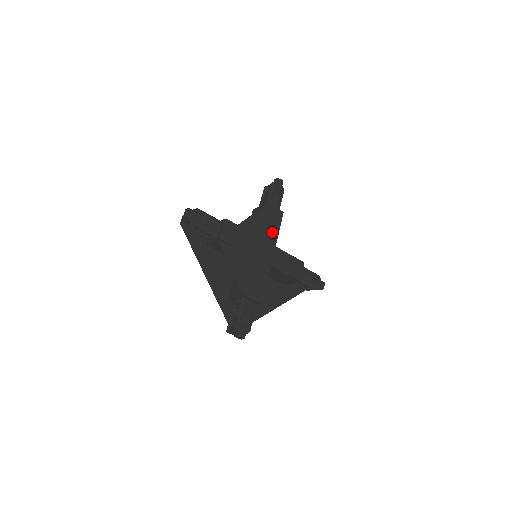
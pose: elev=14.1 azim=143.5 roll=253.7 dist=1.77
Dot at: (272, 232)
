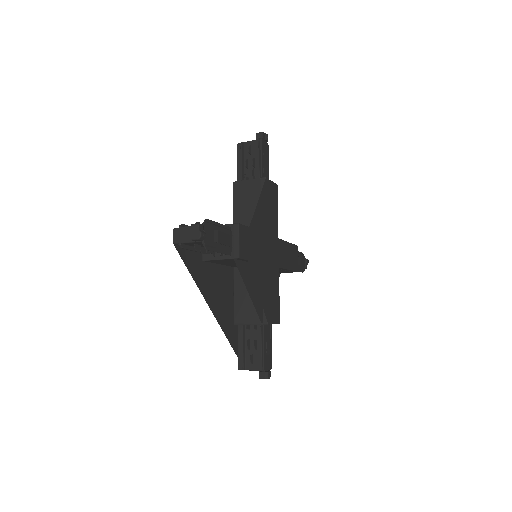
Dot at: (274, 220)
